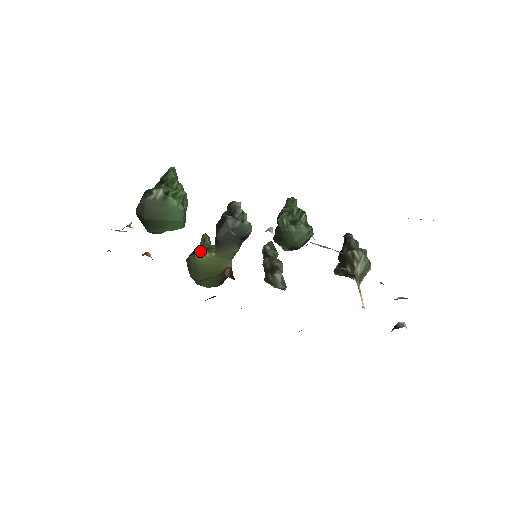
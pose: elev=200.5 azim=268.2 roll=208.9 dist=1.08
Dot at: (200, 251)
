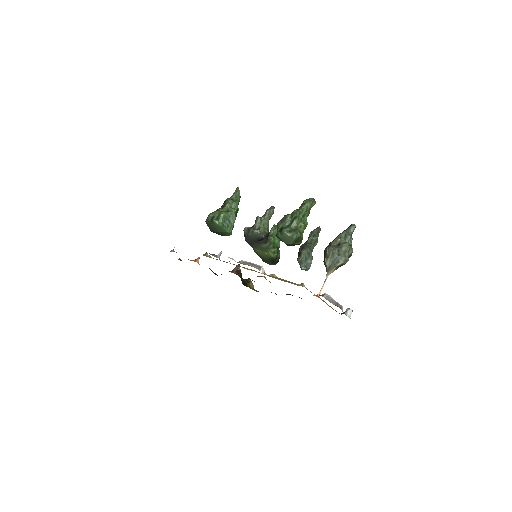
Dot at: occluded
